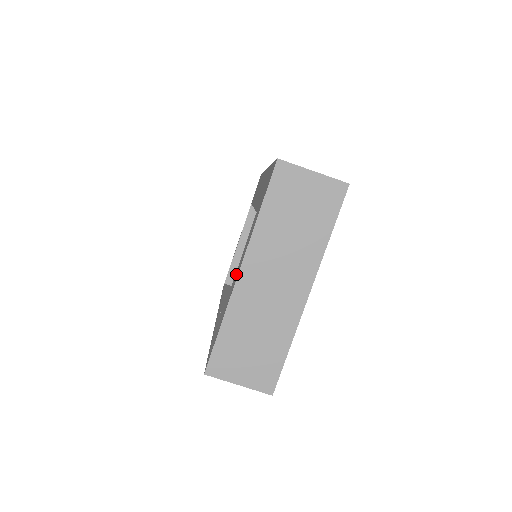
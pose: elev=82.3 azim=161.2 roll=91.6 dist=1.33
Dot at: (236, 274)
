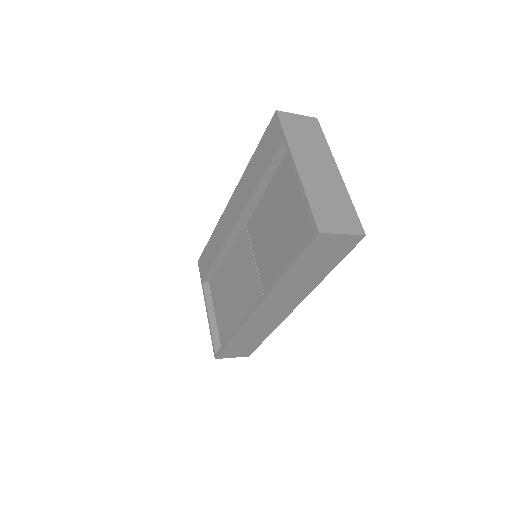
Dot at: (223, 335)
